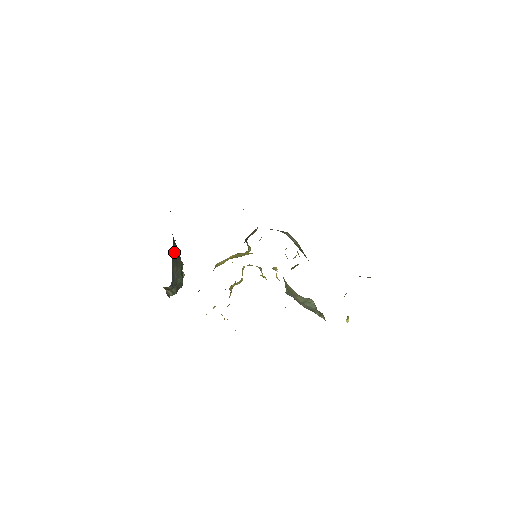
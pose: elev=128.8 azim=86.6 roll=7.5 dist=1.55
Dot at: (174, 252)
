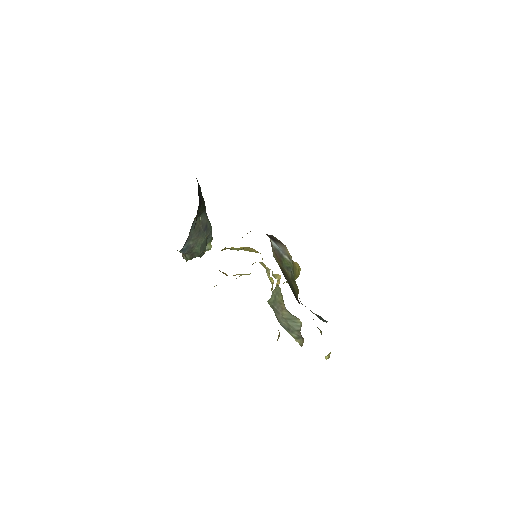
Dot at: (199, 223)
